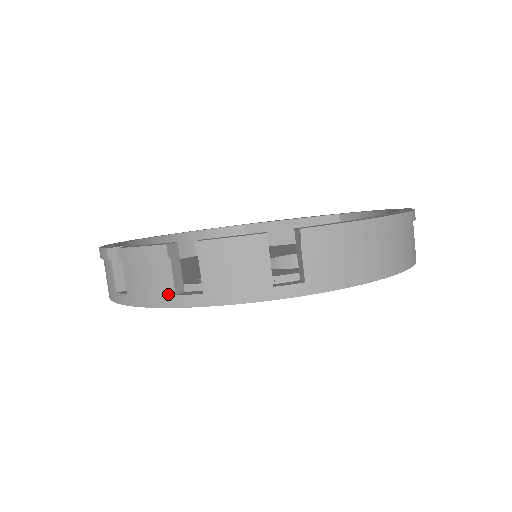
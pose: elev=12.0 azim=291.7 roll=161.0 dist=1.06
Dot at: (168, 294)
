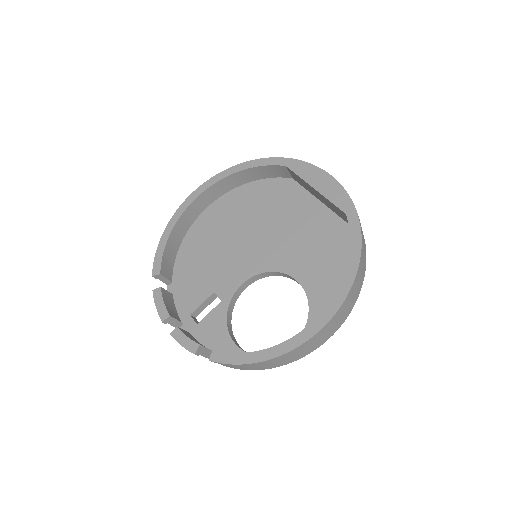
Dot at: occluded
